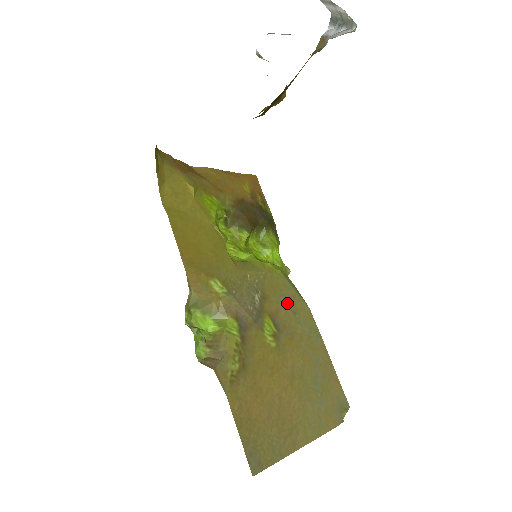
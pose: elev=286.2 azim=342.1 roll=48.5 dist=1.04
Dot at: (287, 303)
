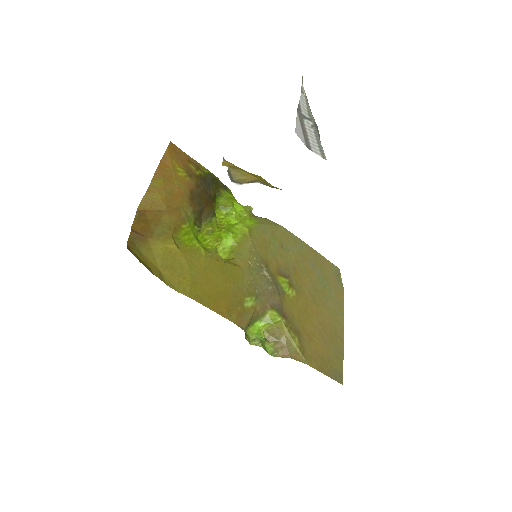
Dot at: (275, 246)
